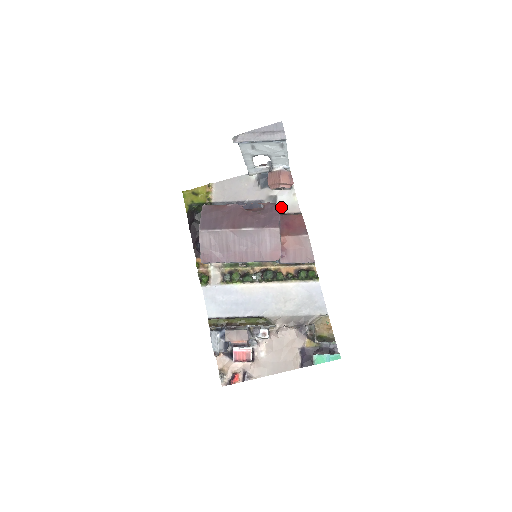
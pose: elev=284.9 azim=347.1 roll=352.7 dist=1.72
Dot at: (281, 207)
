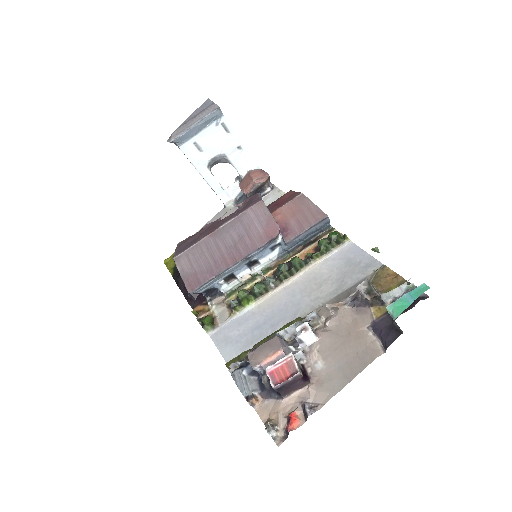
Dot at: occluded
